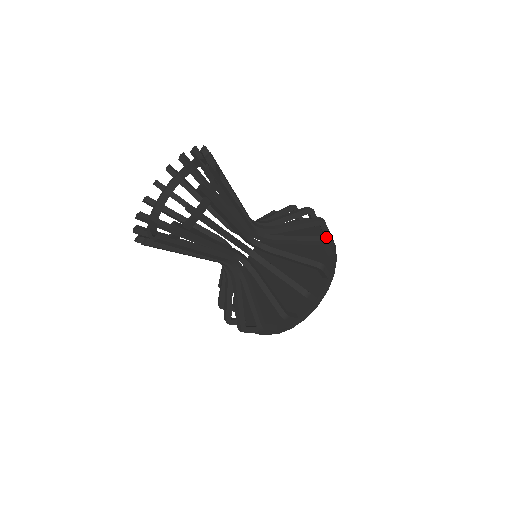
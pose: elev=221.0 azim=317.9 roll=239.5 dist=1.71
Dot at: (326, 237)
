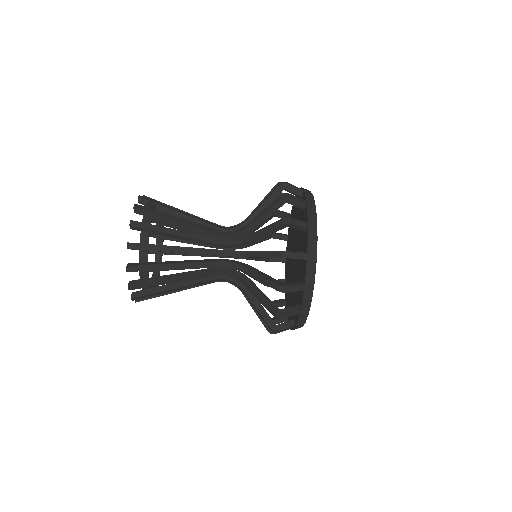
Dot at: occluded
